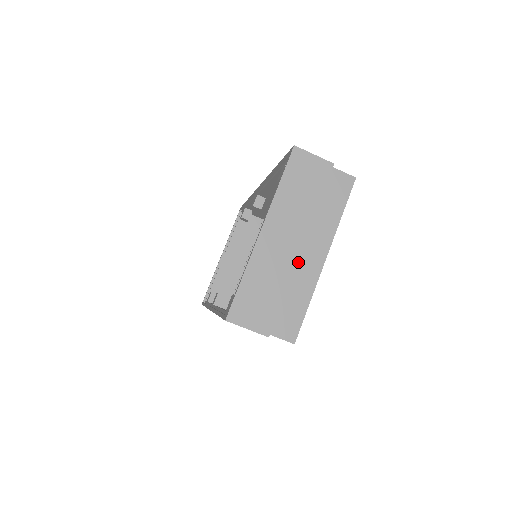
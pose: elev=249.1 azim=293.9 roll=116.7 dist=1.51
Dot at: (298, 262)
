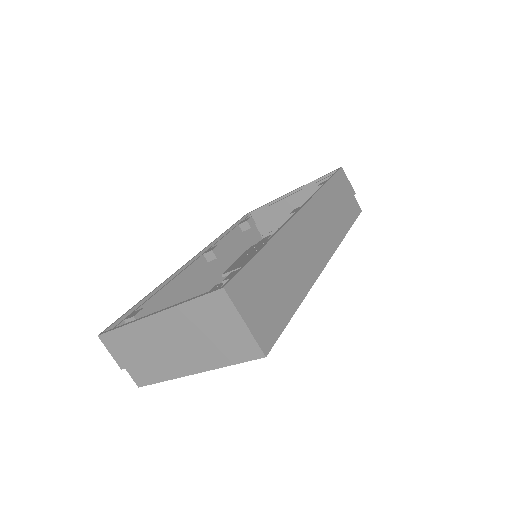
Dot at: (171, 356)
